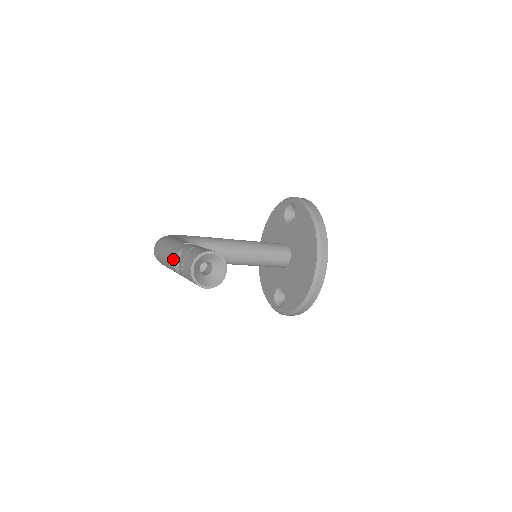
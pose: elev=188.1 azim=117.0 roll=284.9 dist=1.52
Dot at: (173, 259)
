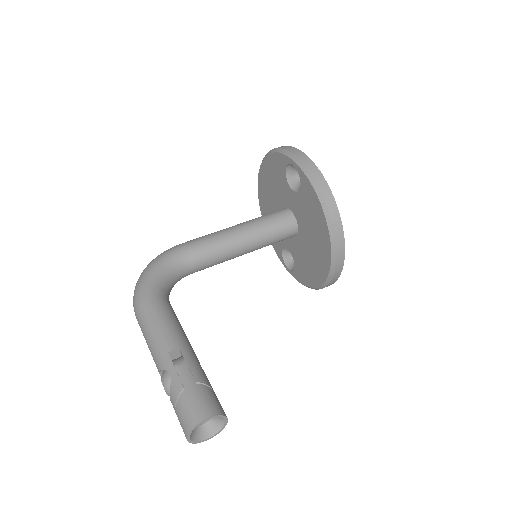
Dot at: (162, 381)
